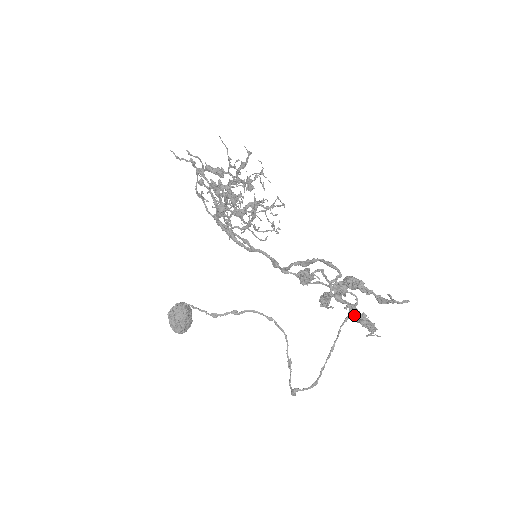
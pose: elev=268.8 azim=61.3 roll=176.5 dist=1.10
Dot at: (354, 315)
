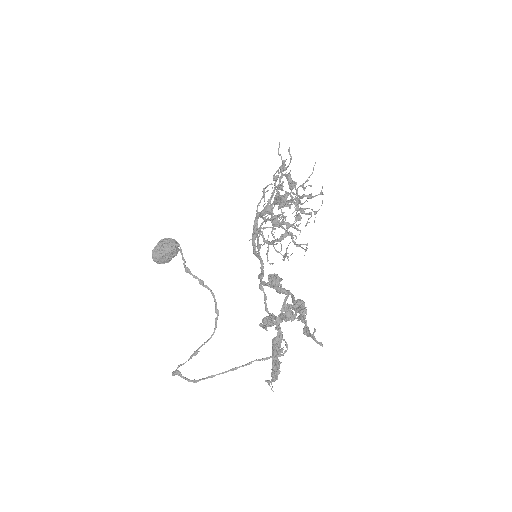
Dot at: (276, 343)
